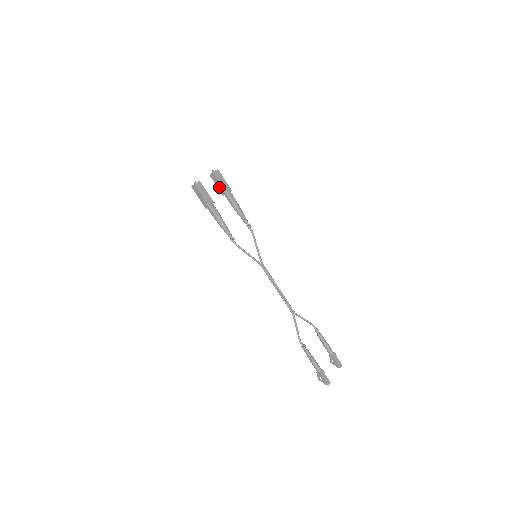
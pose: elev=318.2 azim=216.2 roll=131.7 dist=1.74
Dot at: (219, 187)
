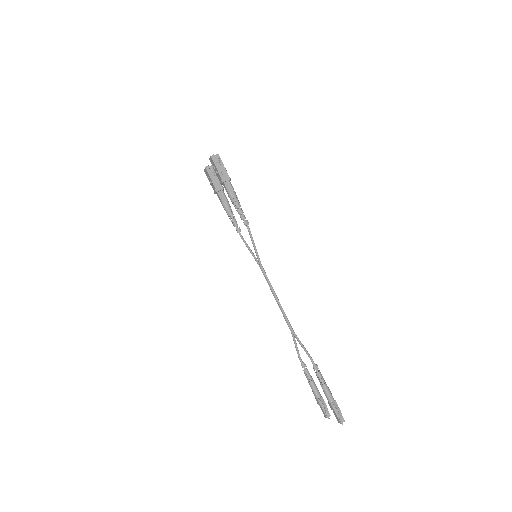
Dot at: (215, 181)
